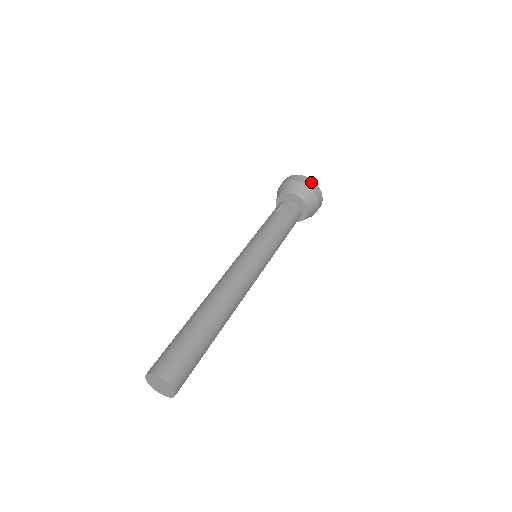
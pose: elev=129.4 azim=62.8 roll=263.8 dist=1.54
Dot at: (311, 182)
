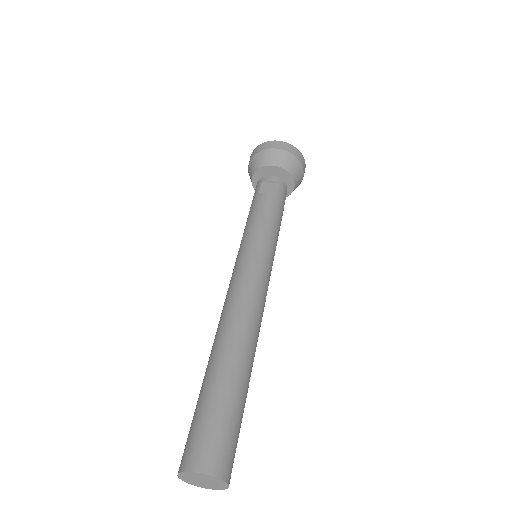
Dot at: (287, 146)
